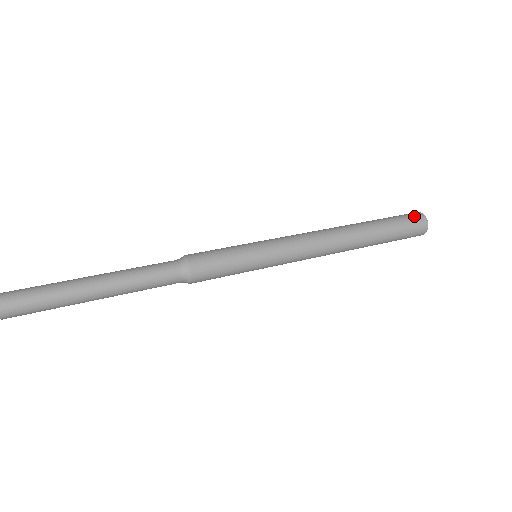
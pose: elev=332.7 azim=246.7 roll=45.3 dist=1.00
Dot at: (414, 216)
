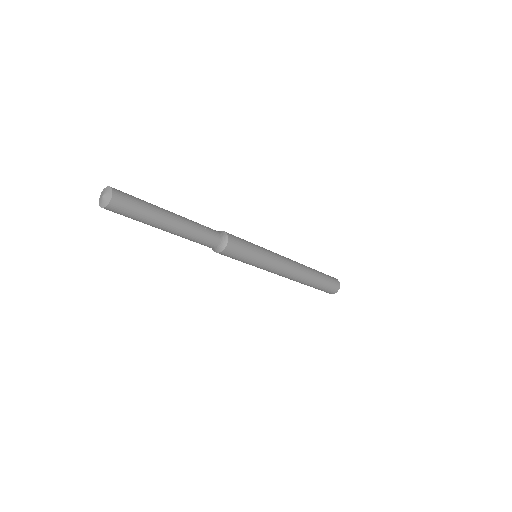
Dot at: occluded
